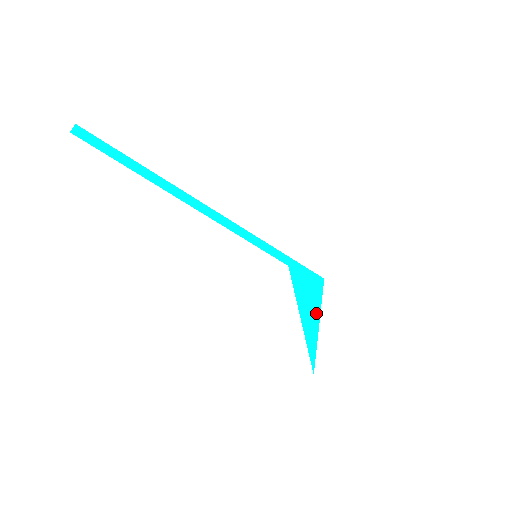
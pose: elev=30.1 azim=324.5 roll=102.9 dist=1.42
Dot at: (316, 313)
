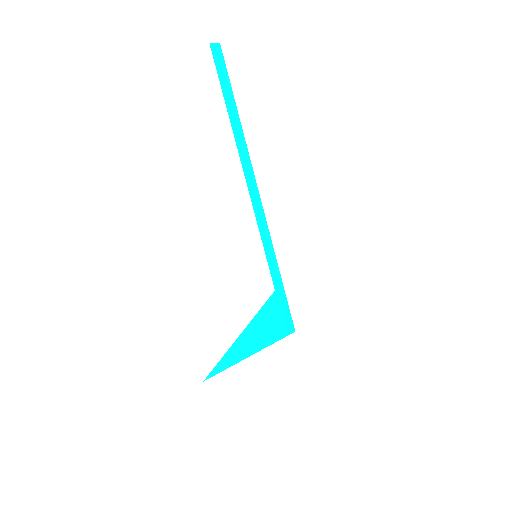
Dot at: (258, 345)
